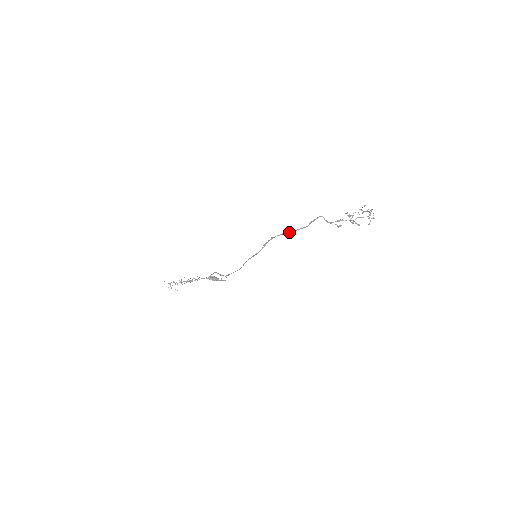
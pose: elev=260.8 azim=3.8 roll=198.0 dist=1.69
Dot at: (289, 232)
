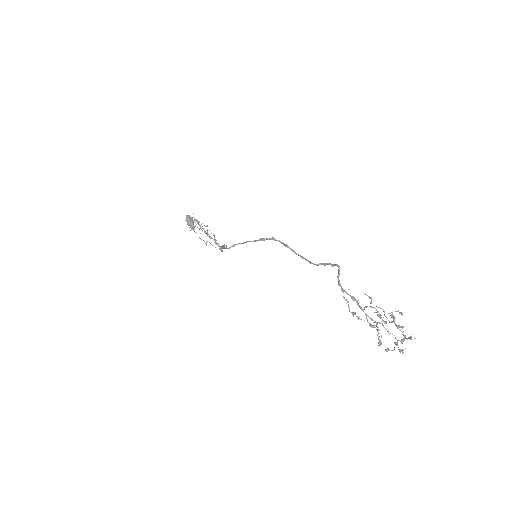
Dot at: (292, 250)
